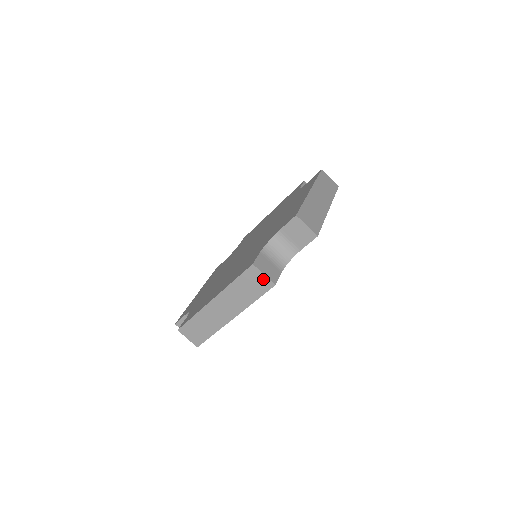
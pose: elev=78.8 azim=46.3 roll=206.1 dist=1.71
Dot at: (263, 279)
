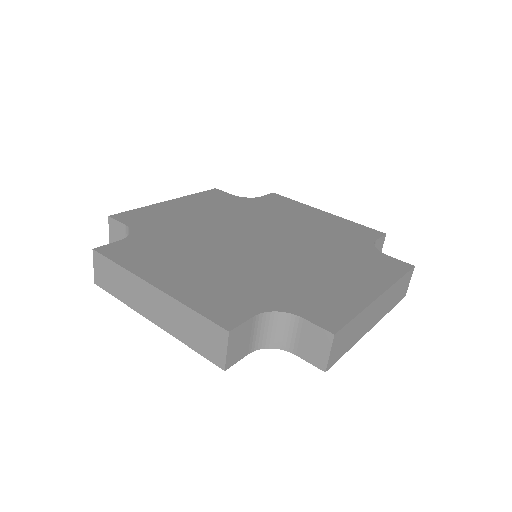
Dot at: (221, 352)
